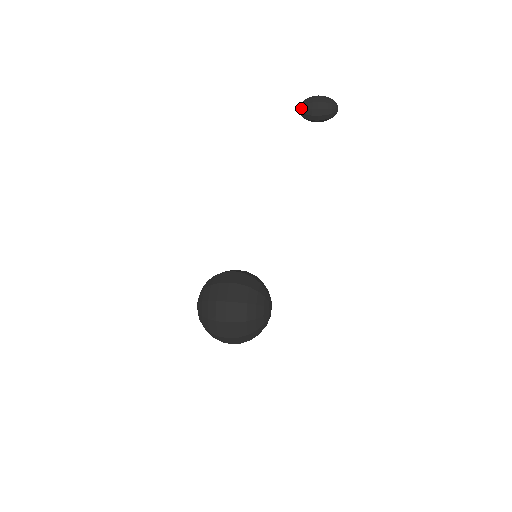
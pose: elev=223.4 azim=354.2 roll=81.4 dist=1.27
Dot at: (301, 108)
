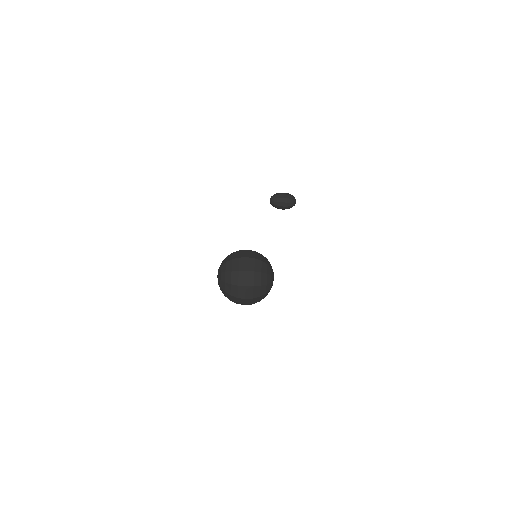
Dot at: (272, 198)
